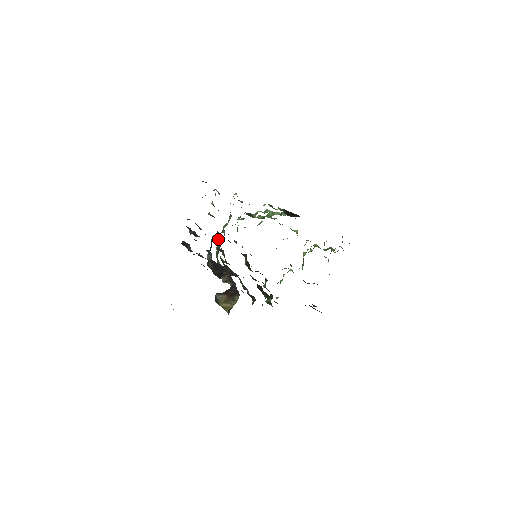
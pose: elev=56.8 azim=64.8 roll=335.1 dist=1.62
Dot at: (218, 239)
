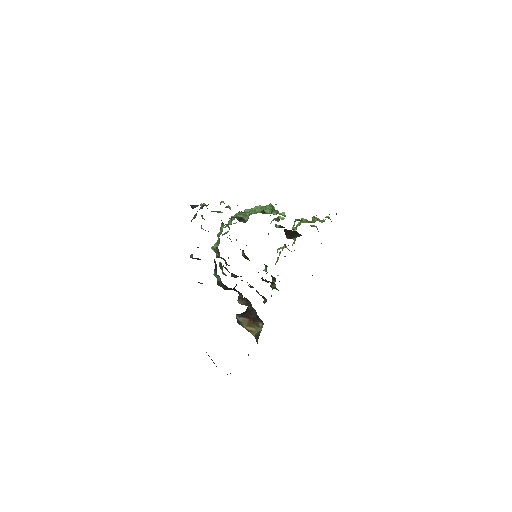
Dot at: (219, 254)
